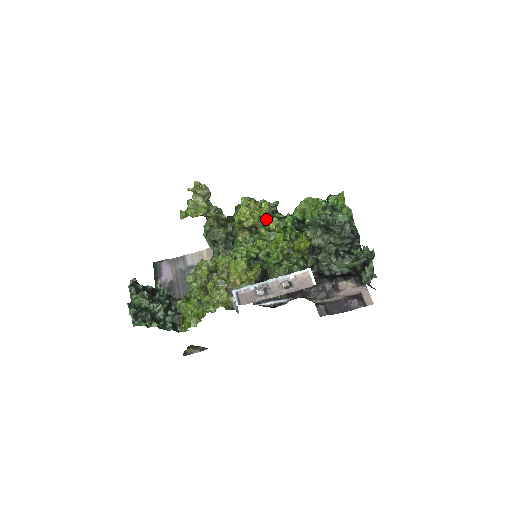
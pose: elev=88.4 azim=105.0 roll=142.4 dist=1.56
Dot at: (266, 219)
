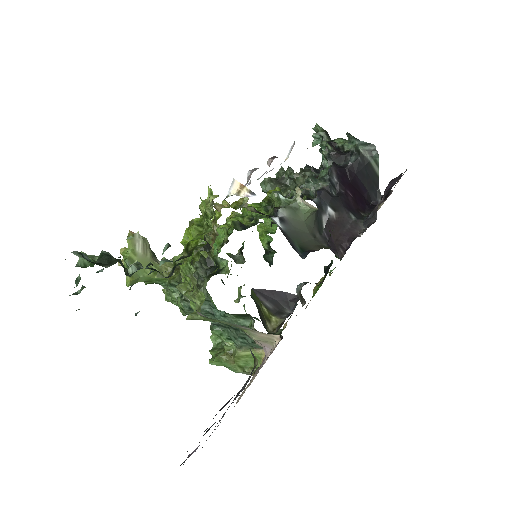
Dot at: occluded
